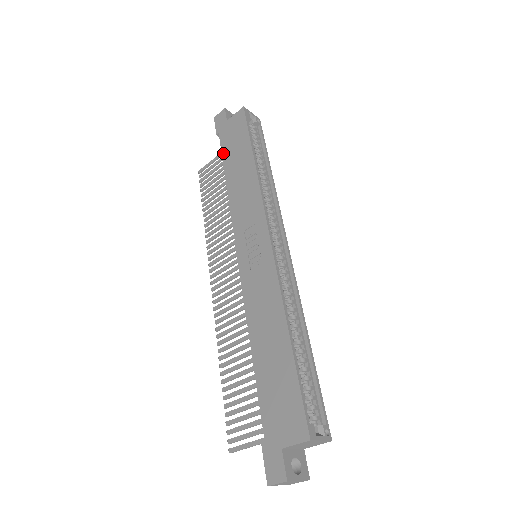
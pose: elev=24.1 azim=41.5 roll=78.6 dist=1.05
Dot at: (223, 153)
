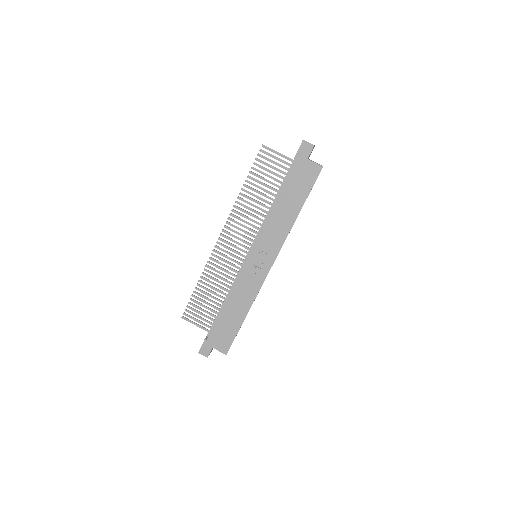
Dot at: (287, 180)
